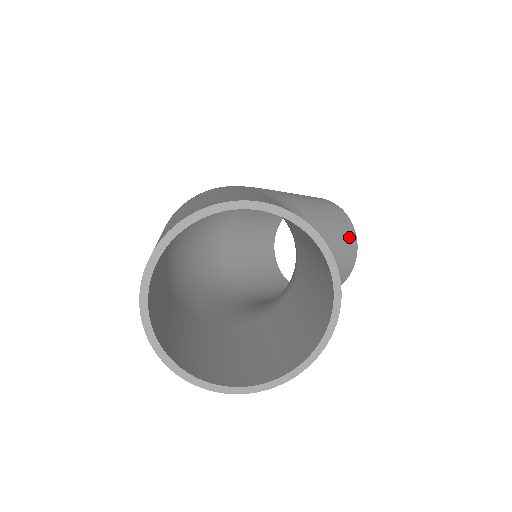
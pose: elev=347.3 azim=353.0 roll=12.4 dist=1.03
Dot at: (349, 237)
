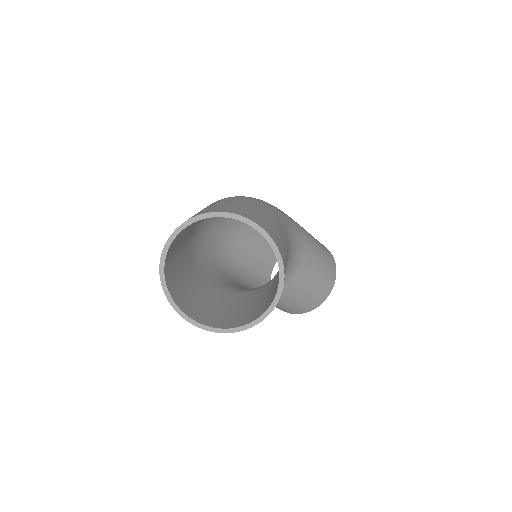
Dot at: (325, 288)
